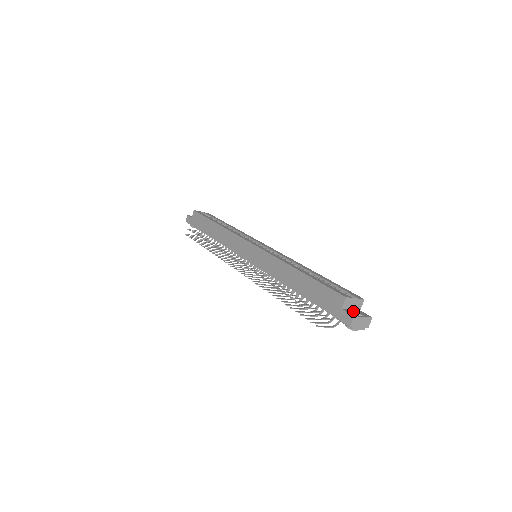
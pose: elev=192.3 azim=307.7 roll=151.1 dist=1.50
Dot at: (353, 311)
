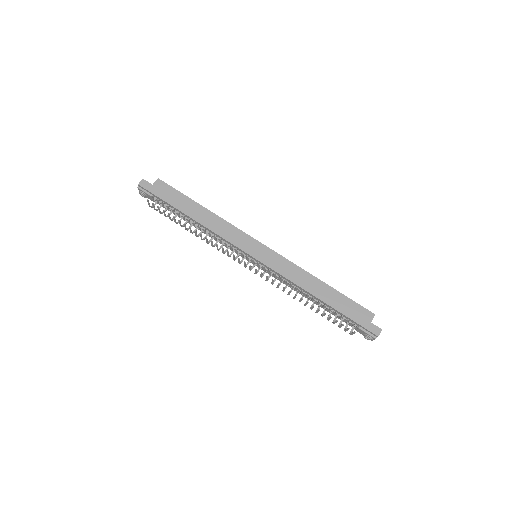
Dot at: occluded
